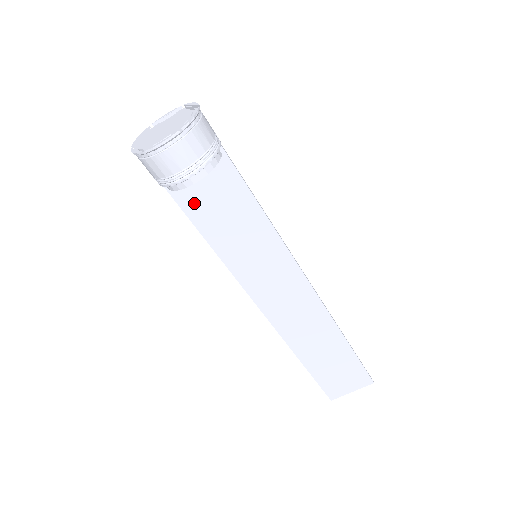
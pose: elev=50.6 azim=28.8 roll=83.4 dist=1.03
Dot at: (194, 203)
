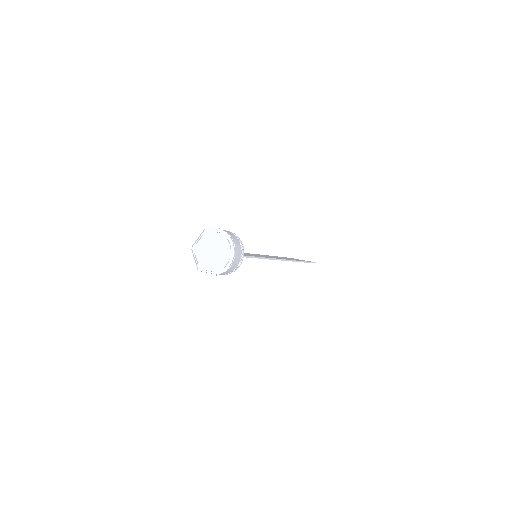
Dot at: occluded
